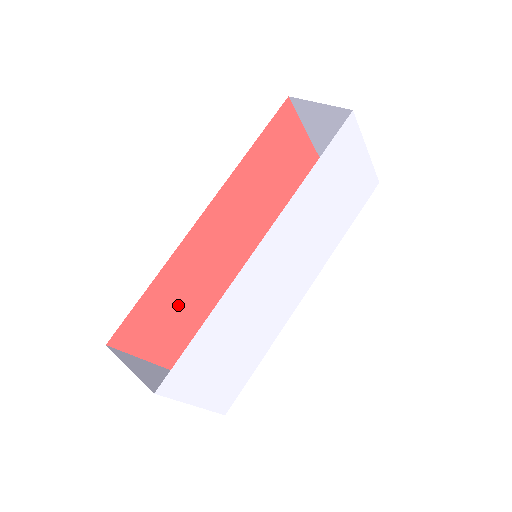
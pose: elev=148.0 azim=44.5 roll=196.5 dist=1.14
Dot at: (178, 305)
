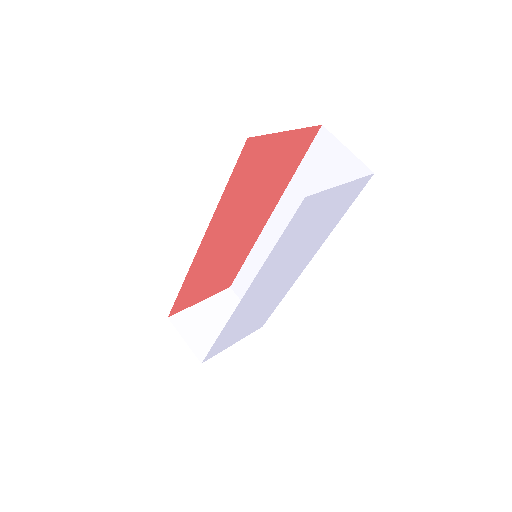
Dot at: (209, 277)
